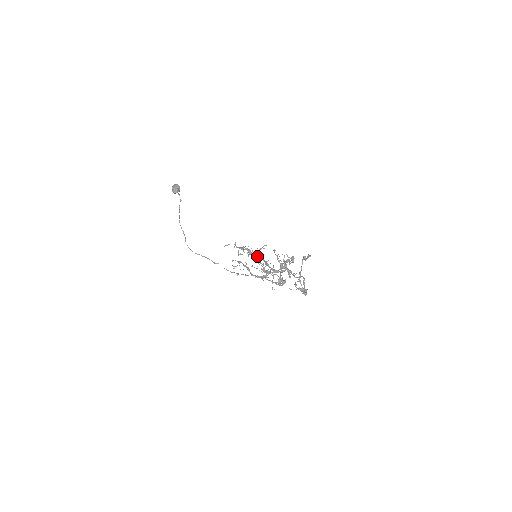
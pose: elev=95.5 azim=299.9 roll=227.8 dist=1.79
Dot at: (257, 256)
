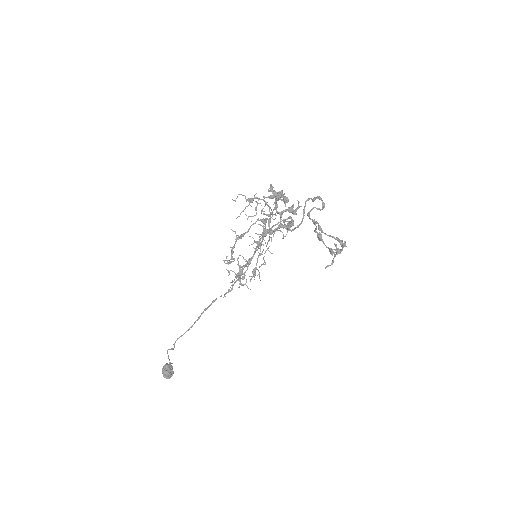
Dot at: occluded
